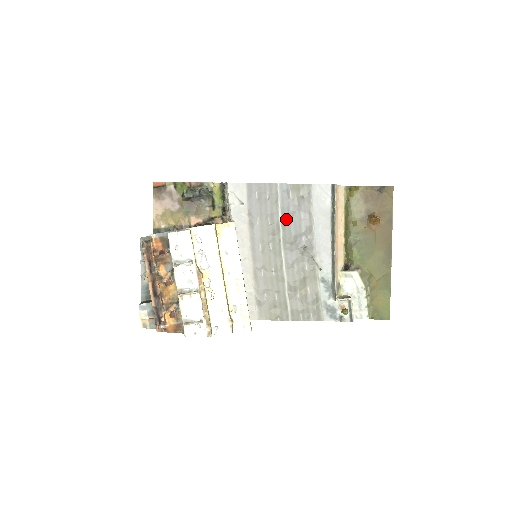
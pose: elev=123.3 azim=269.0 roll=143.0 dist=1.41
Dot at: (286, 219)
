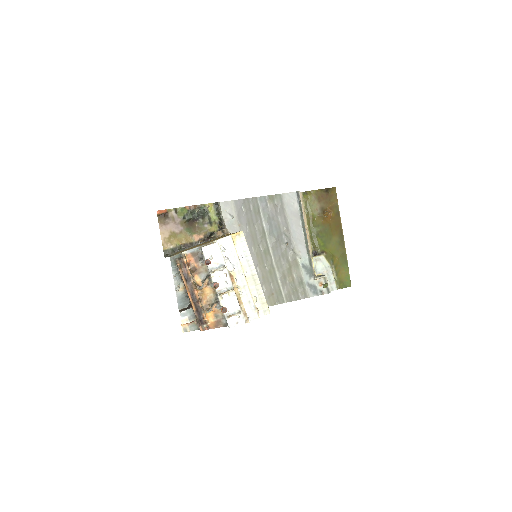
Dot at: (268, 224)
